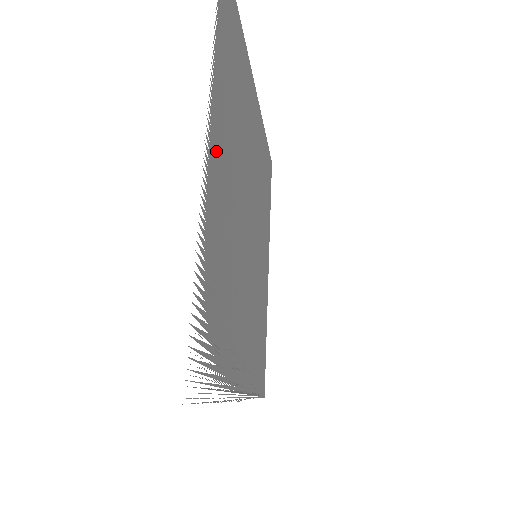
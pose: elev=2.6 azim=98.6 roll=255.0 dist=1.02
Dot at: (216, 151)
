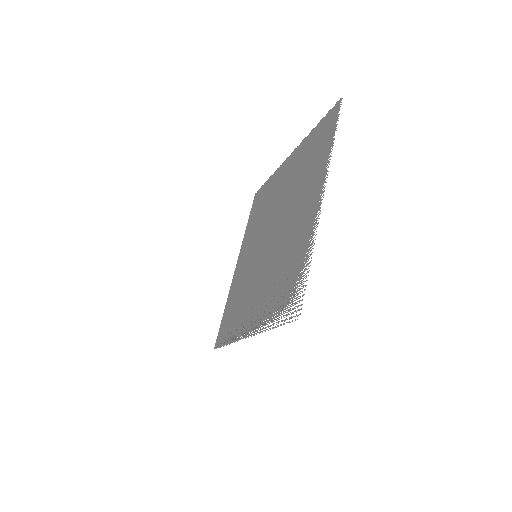
Dot at: (317, 205)
